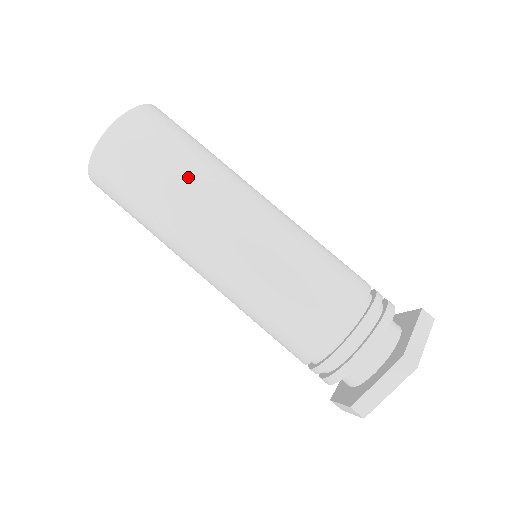
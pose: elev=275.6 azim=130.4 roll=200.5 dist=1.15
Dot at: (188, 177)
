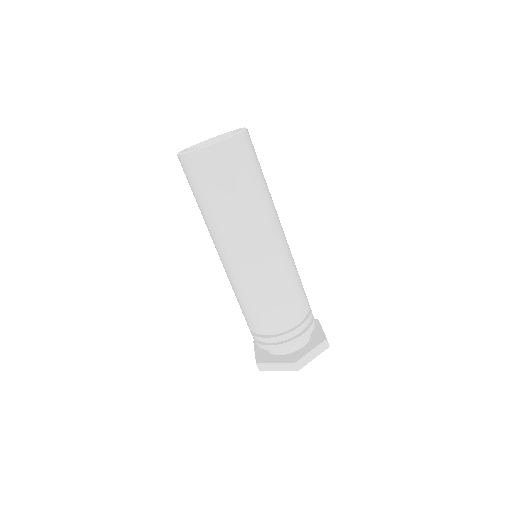
Dot at: (237, 207)
